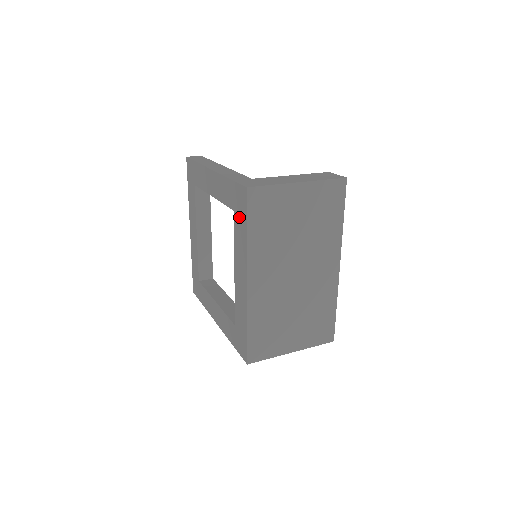
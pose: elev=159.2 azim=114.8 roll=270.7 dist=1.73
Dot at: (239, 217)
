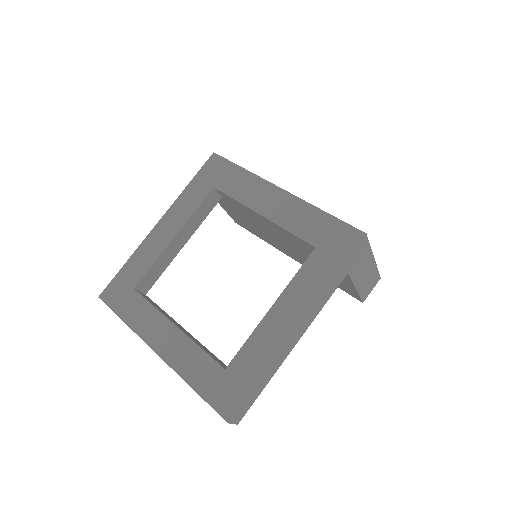
Dot at: (224, 177)
